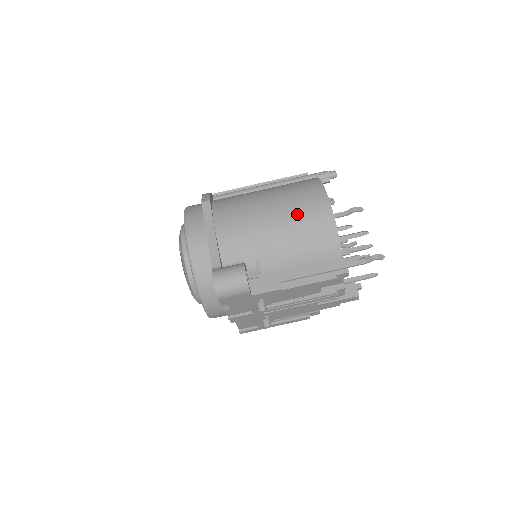
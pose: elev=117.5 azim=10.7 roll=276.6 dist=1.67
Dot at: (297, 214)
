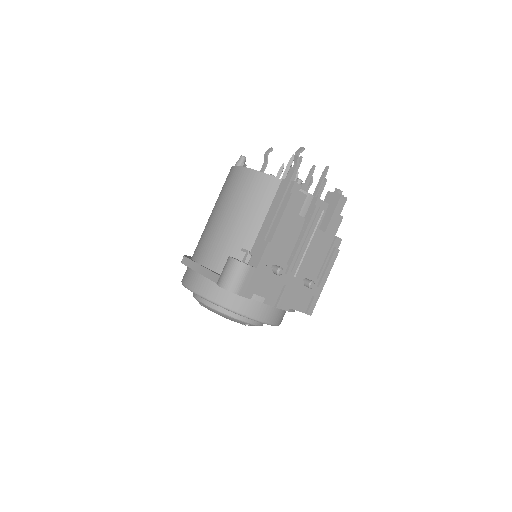
Dot at: (232, 196)
